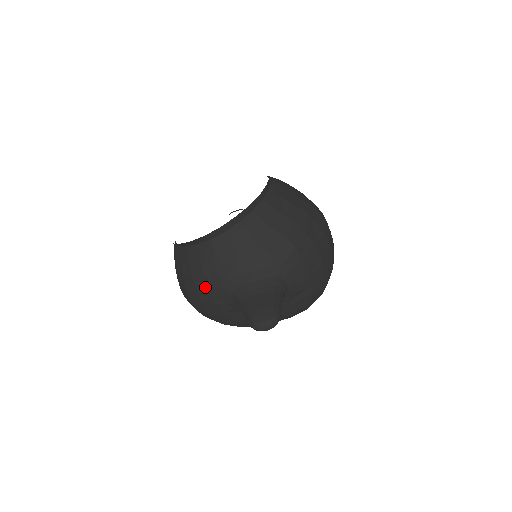
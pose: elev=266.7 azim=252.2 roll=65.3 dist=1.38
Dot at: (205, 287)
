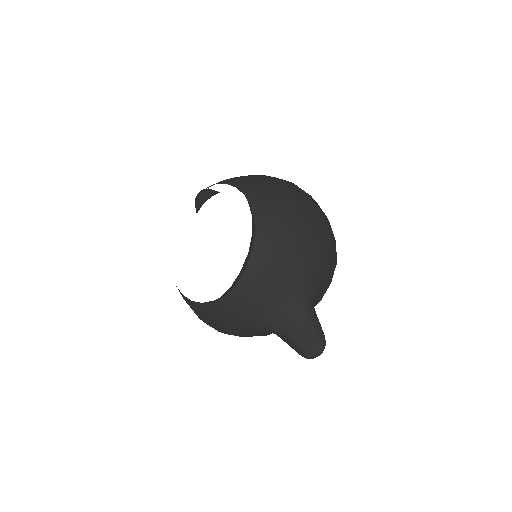
Dot at: (237, 328)
